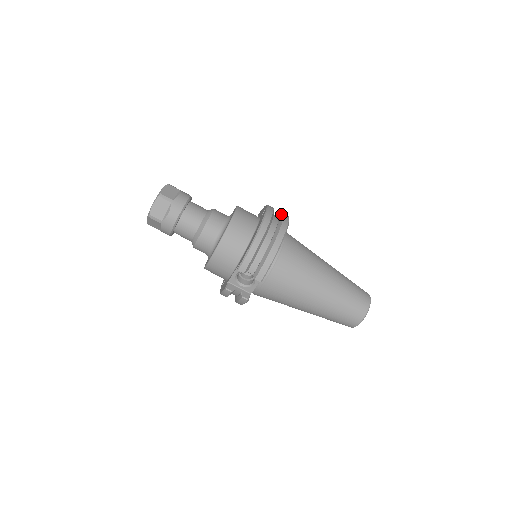
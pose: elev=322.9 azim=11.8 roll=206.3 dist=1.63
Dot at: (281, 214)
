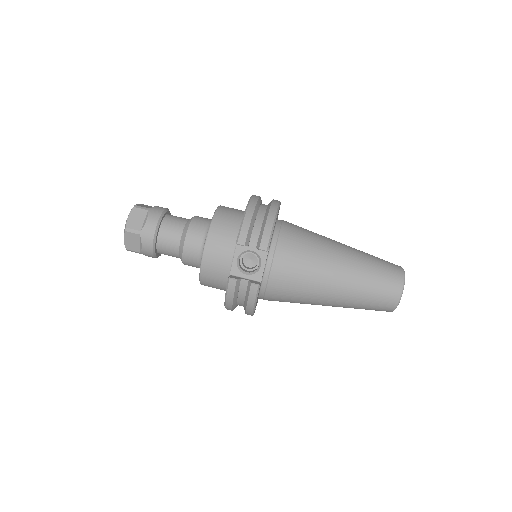
Dot at: occluded
